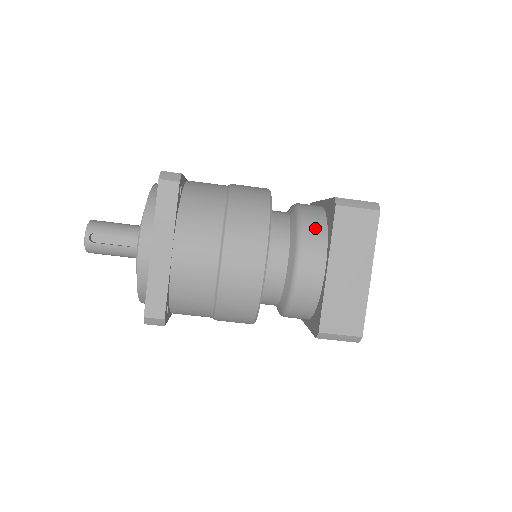
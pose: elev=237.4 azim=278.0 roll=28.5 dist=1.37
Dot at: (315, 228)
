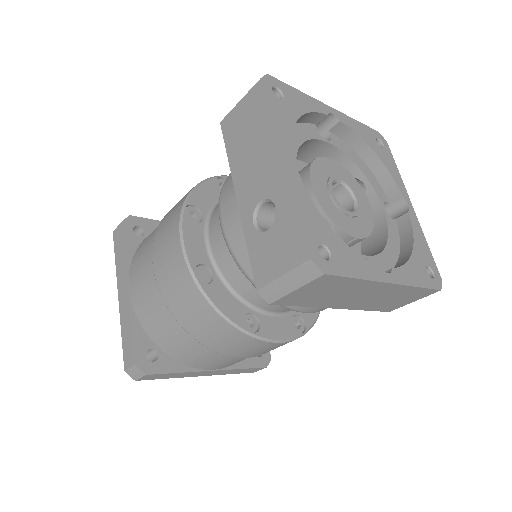
Dot at: occluded
